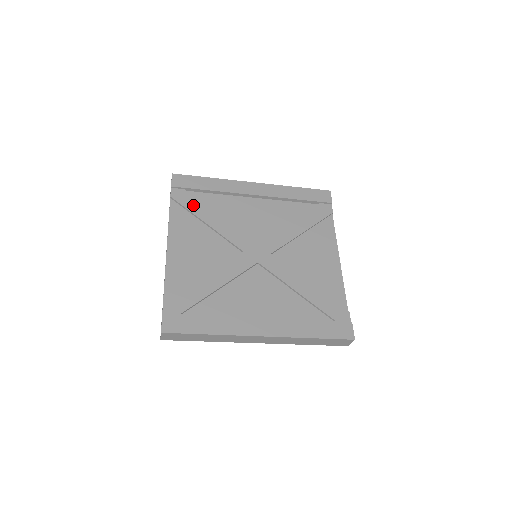
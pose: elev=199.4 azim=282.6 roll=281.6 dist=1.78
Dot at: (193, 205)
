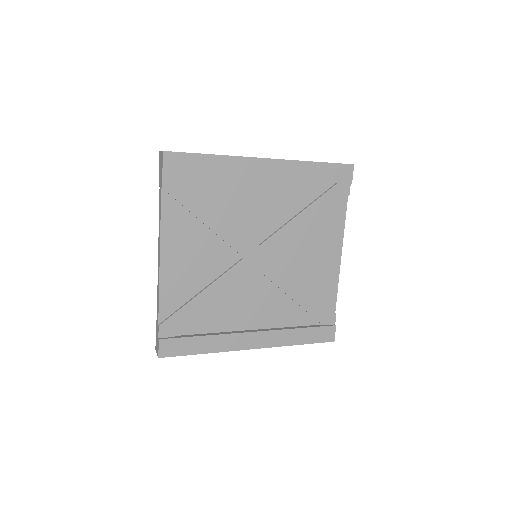
Dot at: (190, 199)
